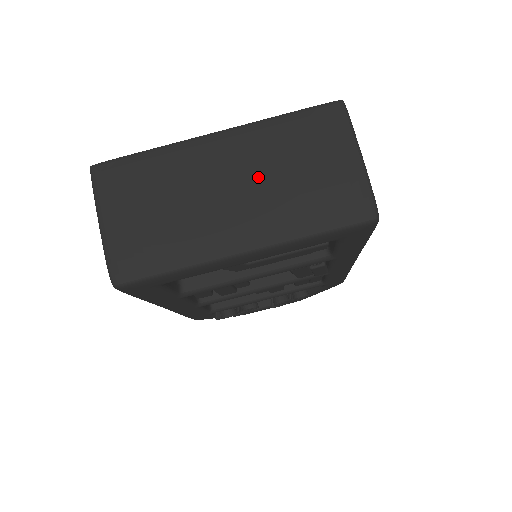
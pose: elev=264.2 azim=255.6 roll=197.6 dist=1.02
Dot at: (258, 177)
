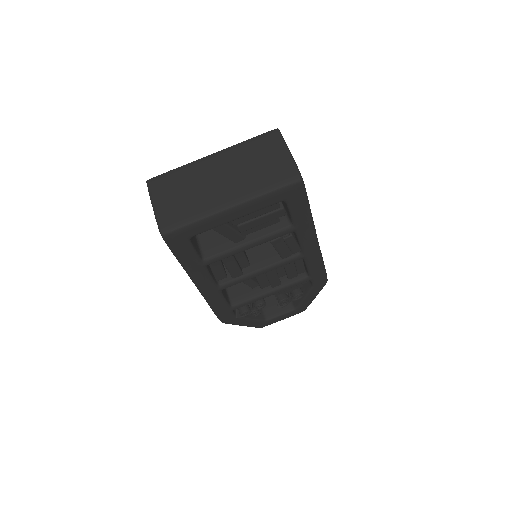
Dot at: (235, 170)
